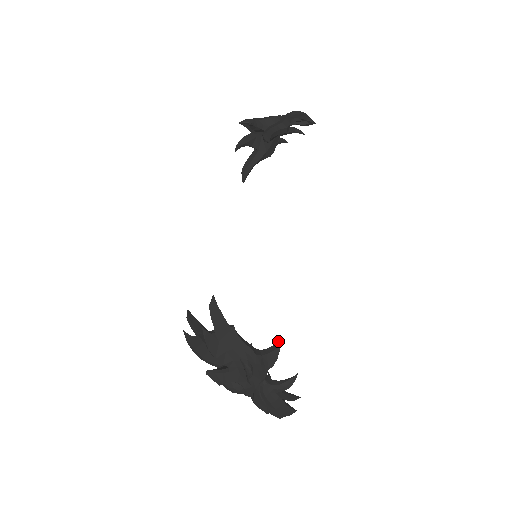
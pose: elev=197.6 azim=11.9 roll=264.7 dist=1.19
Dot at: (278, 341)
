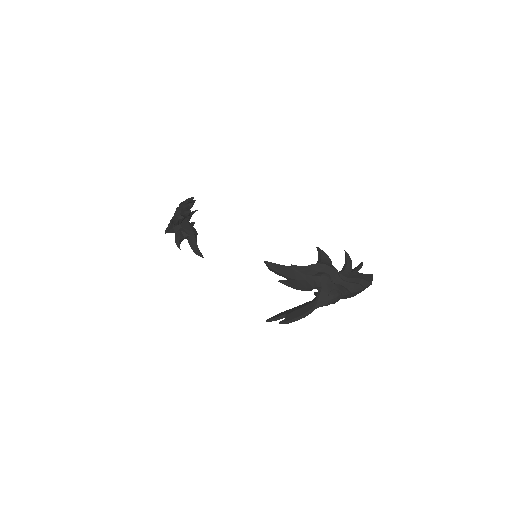
Dot at: (317, 250)
